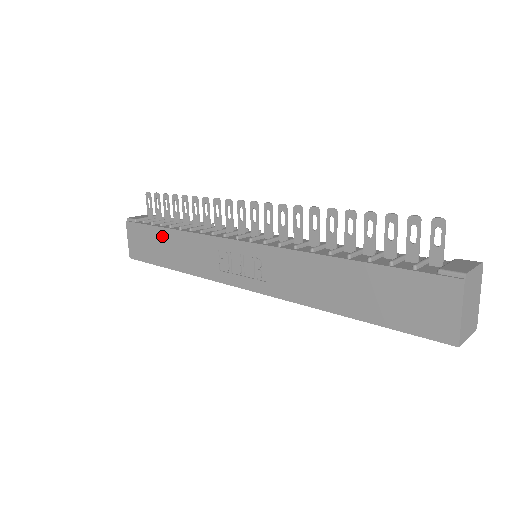
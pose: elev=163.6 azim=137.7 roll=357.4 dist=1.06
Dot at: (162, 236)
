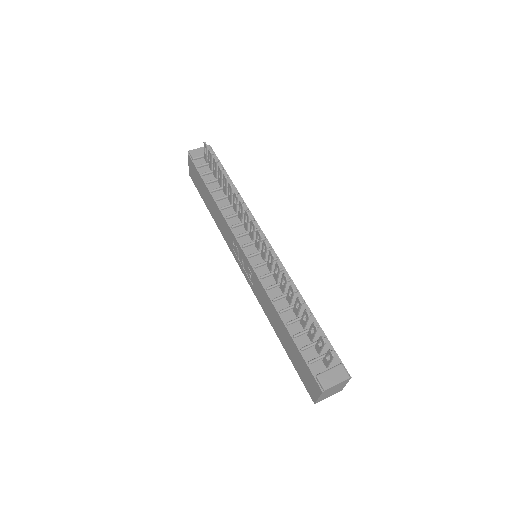
Dot at: (206, 191)
